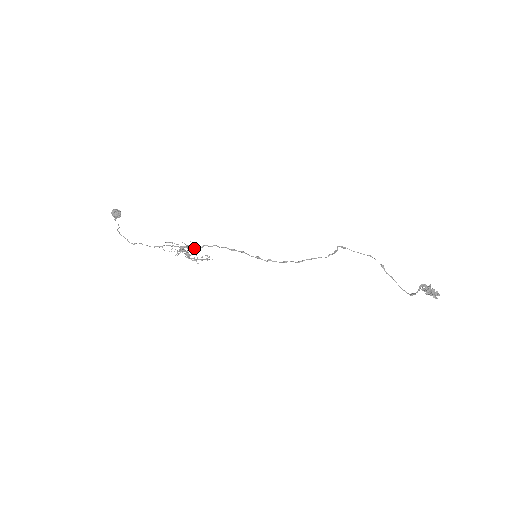
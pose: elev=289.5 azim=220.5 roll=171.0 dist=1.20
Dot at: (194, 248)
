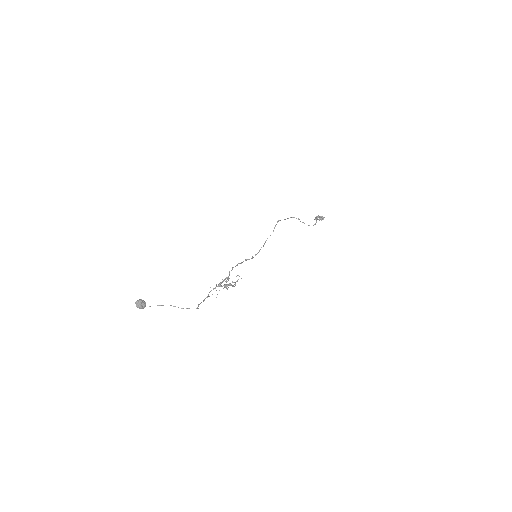
Dot at: occluded
